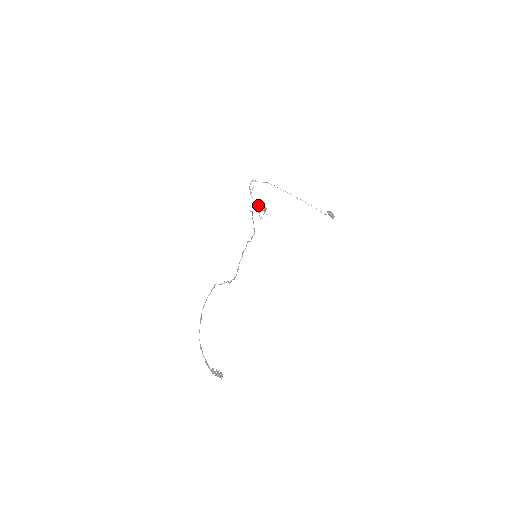
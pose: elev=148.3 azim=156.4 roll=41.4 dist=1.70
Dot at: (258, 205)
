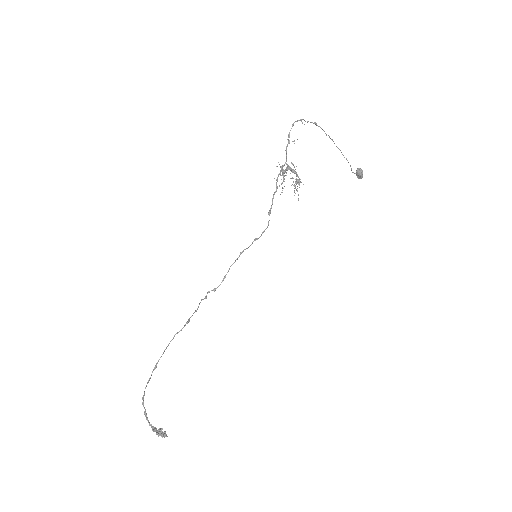
Dot at: (290, 169)
